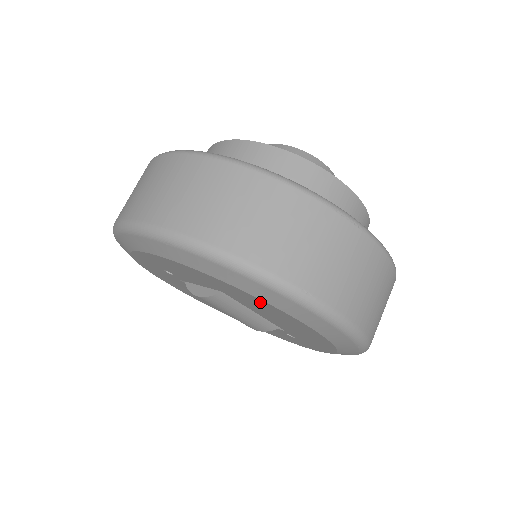
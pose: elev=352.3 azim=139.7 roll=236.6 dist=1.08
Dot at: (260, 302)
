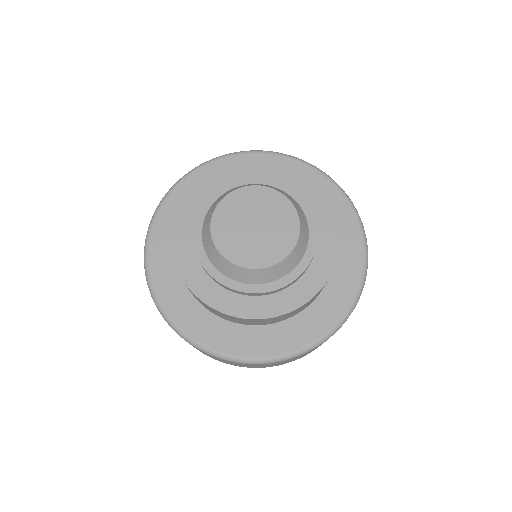
Dot at: occluded
